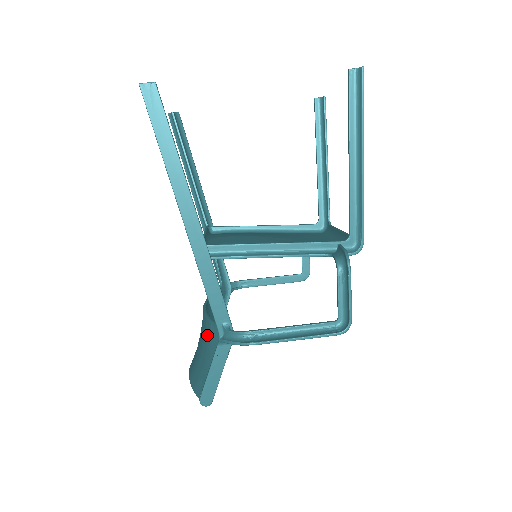
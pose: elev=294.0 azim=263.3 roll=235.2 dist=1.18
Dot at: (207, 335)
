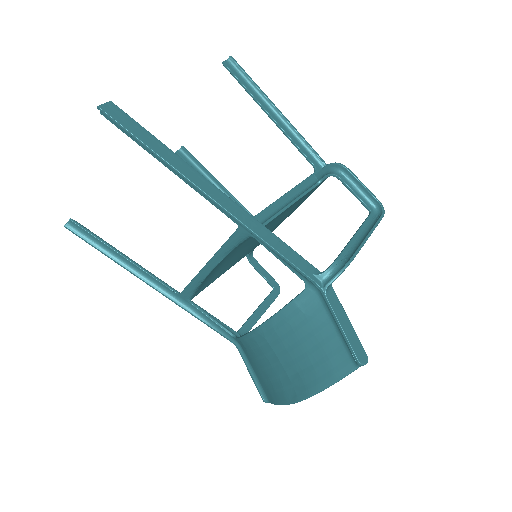
Dot at: (298, 321)
